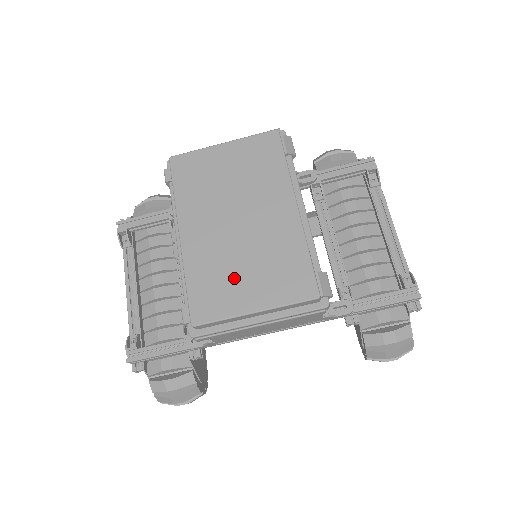
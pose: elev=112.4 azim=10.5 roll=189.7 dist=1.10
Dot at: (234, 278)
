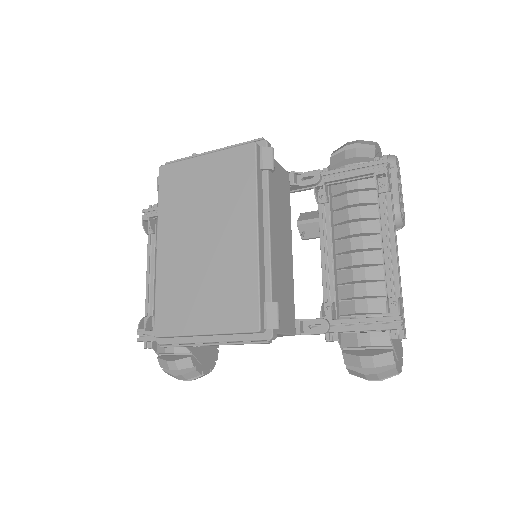
Dot at: (192, 298)
